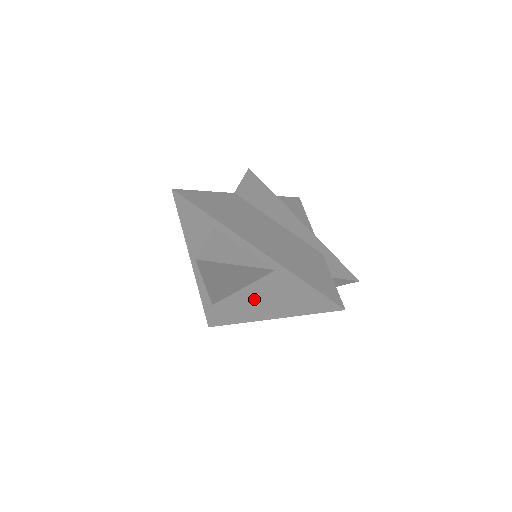
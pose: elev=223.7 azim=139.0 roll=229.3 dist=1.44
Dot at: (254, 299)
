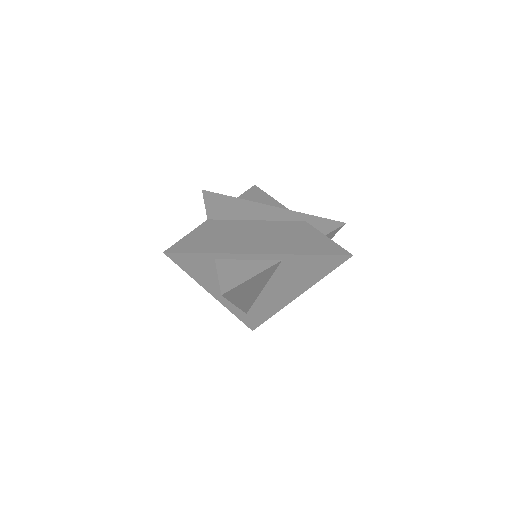
Dot at: (277, 290)
